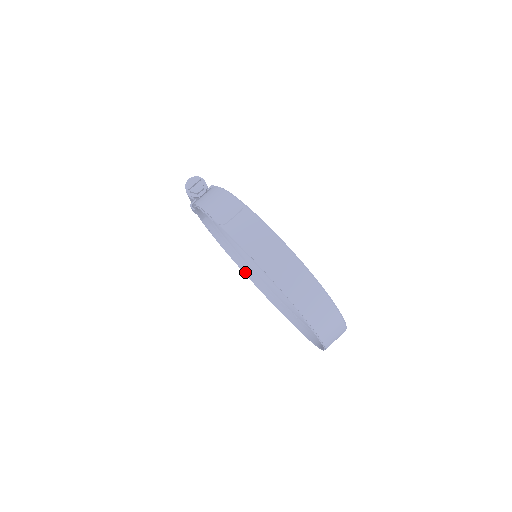
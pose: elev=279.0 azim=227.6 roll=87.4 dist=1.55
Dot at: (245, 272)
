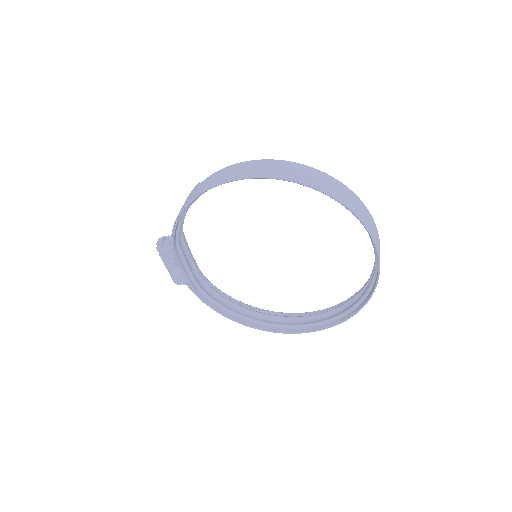
Dot at: (277, 331)
